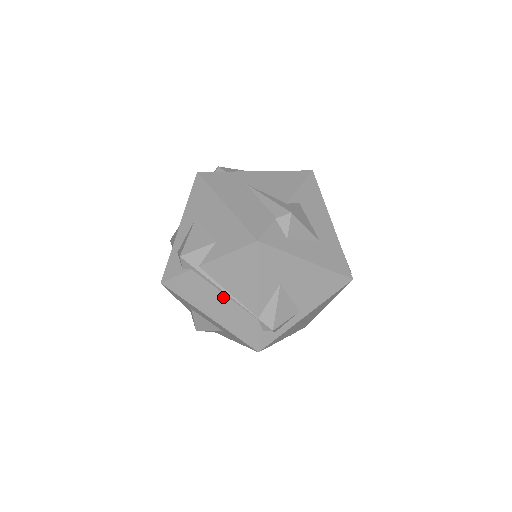
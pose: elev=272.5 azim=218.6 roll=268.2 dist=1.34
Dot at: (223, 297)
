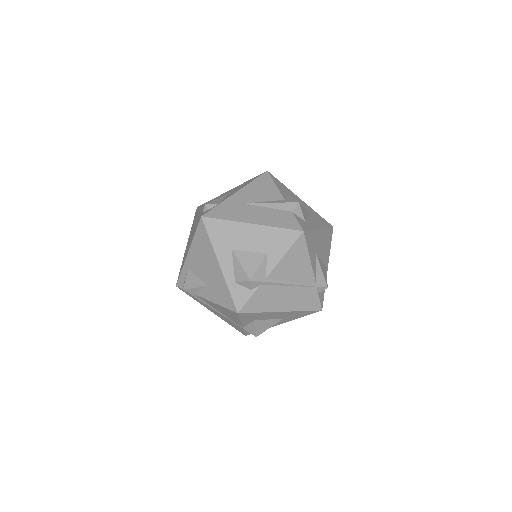
Dot at: (289, 289)
